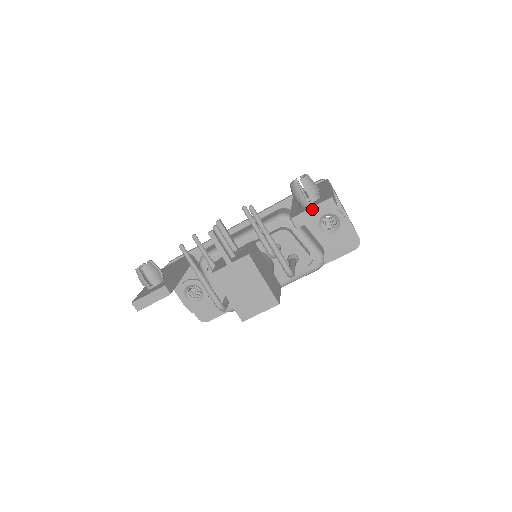
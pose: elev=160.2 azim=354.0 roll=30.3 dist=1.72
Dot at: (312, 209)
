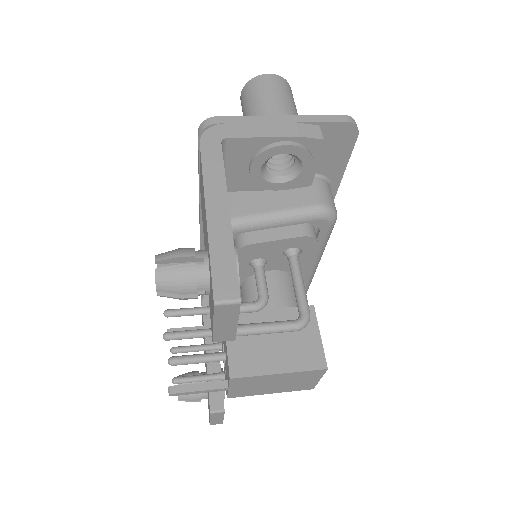
Dot at: (216, 325)
